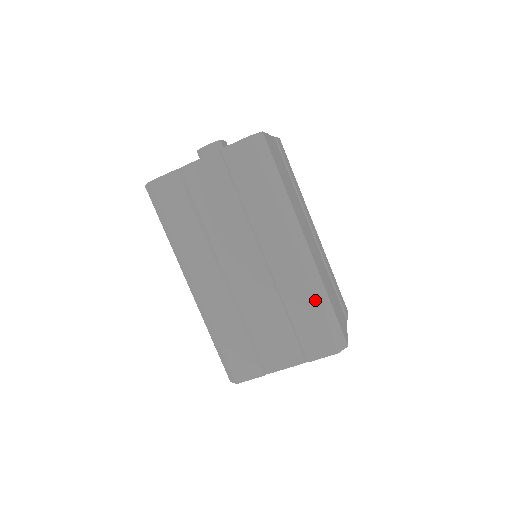
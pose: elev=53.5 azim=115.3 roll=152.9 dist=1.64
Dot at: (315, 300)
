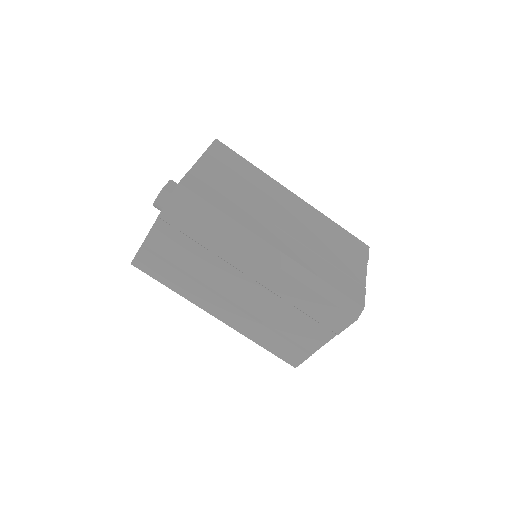
Dot at: (311, 290)
